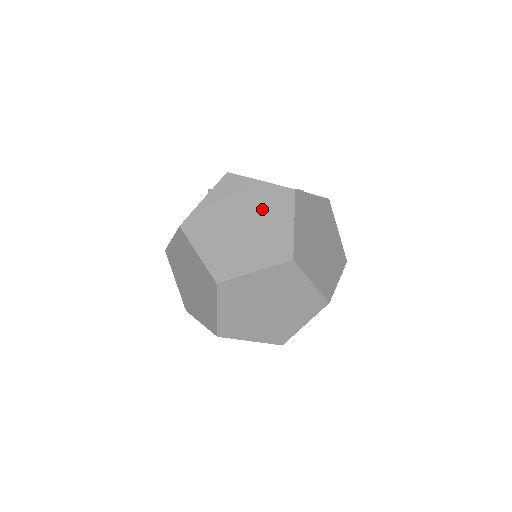
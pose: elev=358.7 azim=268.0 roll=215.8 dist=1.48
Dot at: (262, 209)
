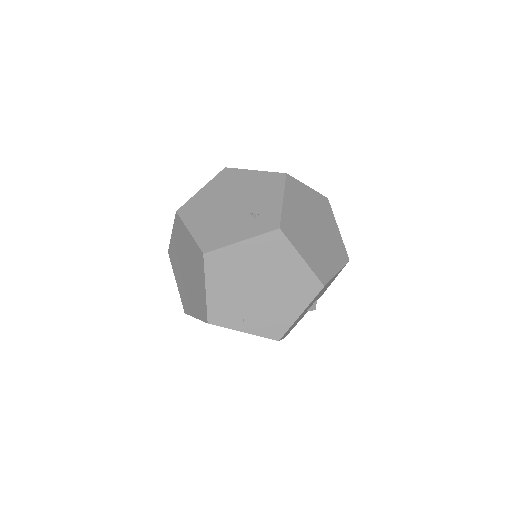
Dot at: (192, 263)
